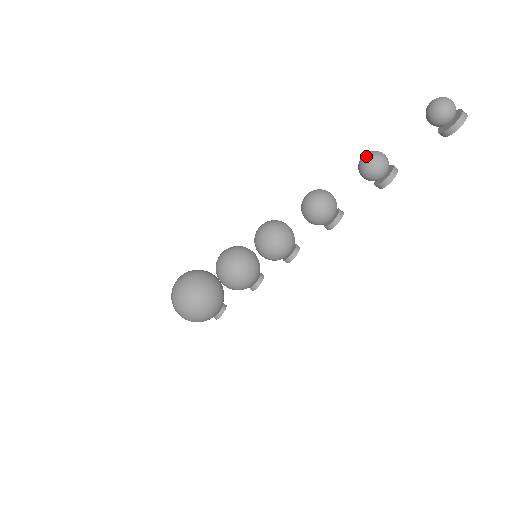
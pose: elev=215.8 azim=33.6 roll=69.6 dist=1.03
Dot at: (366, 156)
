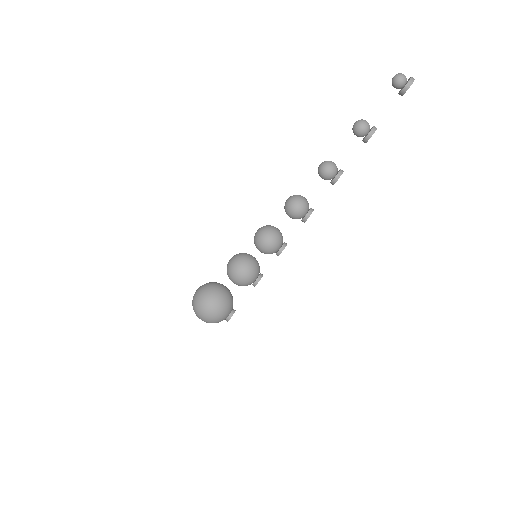
Dot at: (322, 163)
